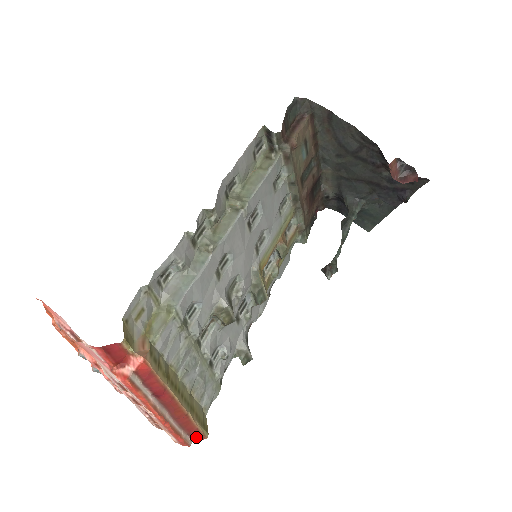
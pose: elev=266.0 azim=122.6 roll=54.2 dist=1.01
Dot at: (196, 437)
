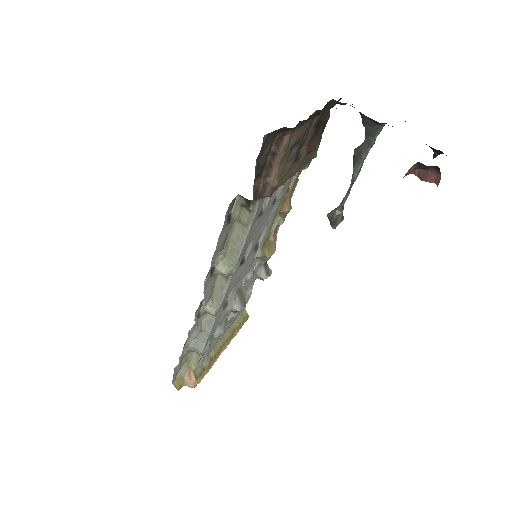
Dot at: occluded
